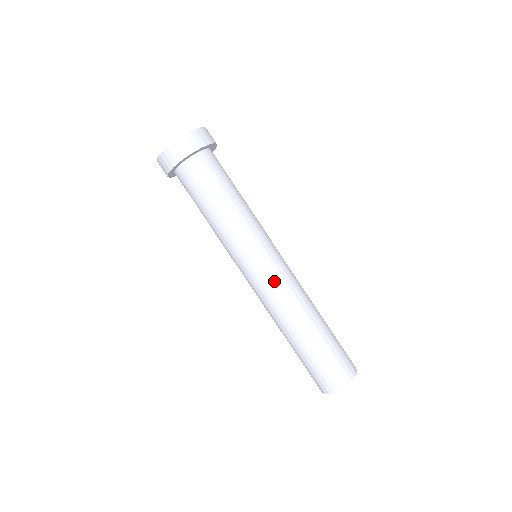
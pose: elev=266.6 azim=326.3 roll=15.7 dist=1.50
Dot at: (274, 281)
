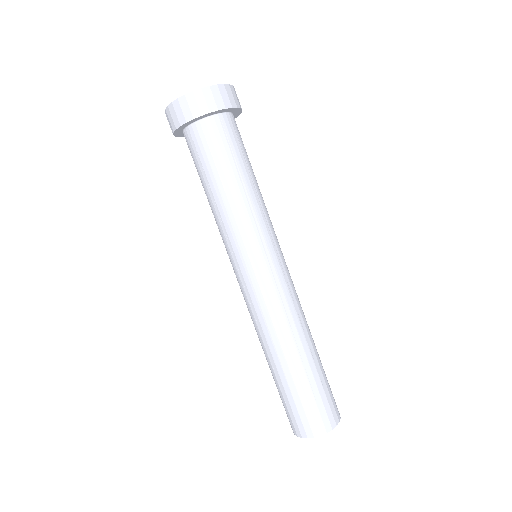
Dot at: (287, 284)
